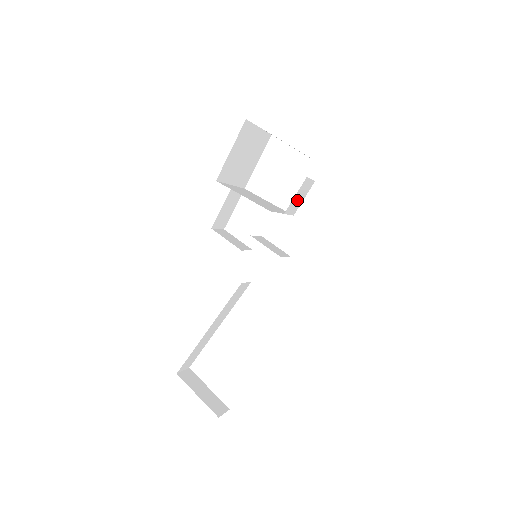
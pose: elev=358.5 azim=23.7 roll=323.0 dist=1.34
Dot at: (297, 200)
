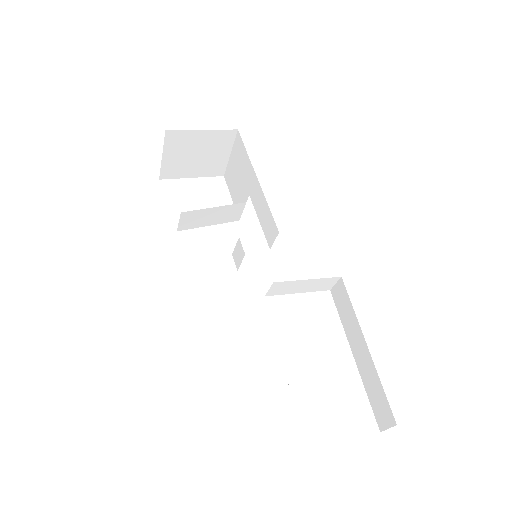
Dot at: (238, 197)
